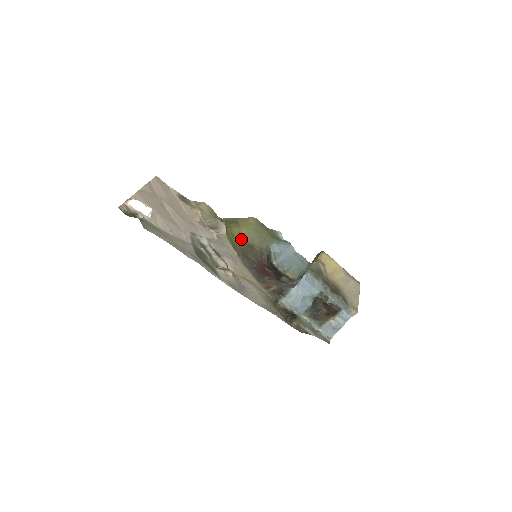
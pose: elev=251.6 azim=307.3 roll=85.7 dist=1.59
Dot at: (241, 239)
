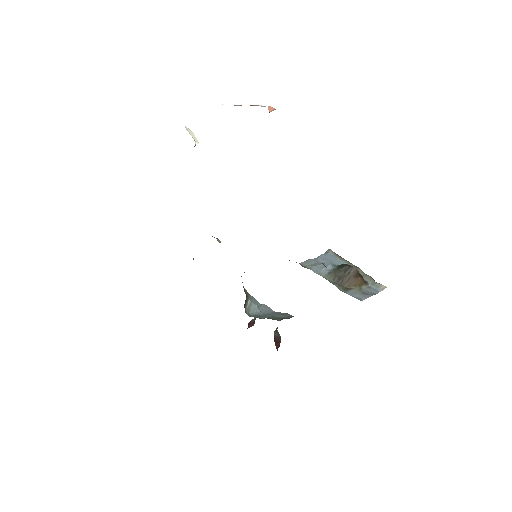
Dot at: occluded
